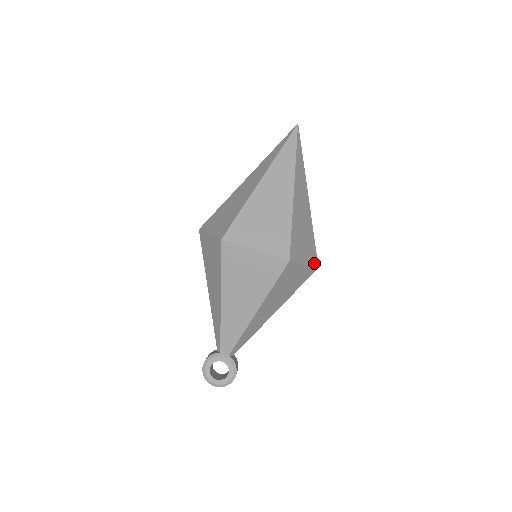
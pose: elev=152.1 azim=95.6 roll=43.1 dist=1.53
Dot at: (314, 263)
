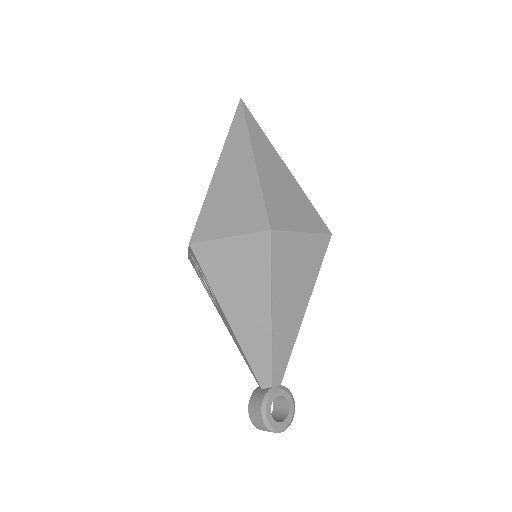
Dot at: occluded
